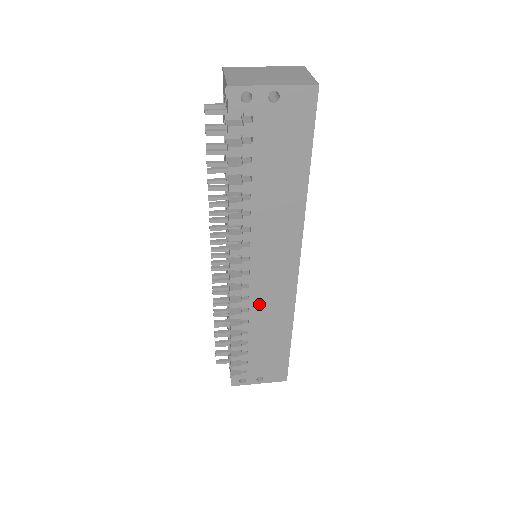
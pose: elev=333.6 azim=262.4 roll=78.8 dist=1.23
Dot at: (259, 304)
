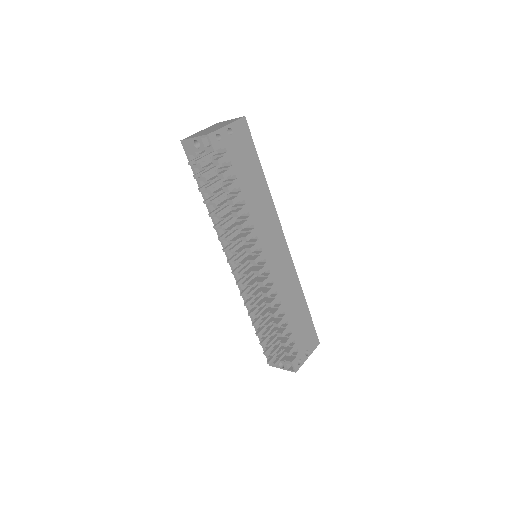
Dot at: (280, 284)
